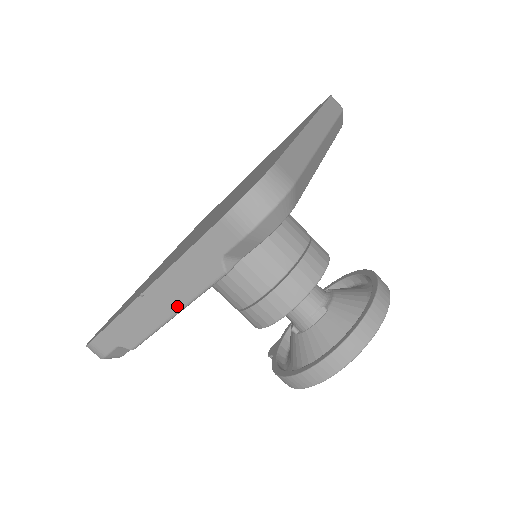
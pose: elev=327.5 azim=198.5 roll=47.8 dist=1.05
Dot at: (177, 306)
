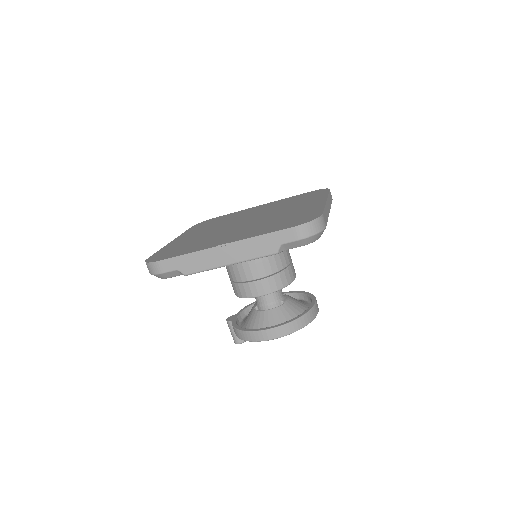
Dot at: (237, 260)
